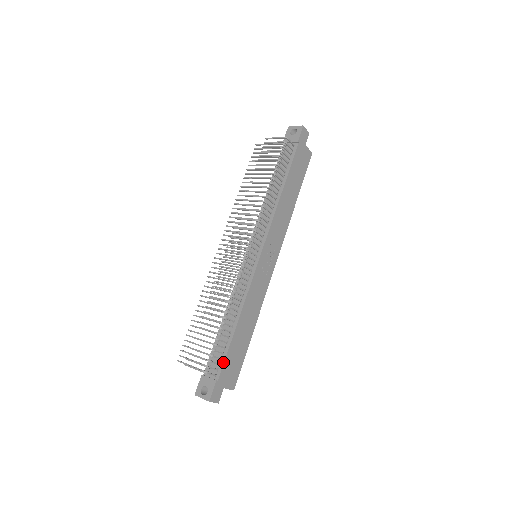
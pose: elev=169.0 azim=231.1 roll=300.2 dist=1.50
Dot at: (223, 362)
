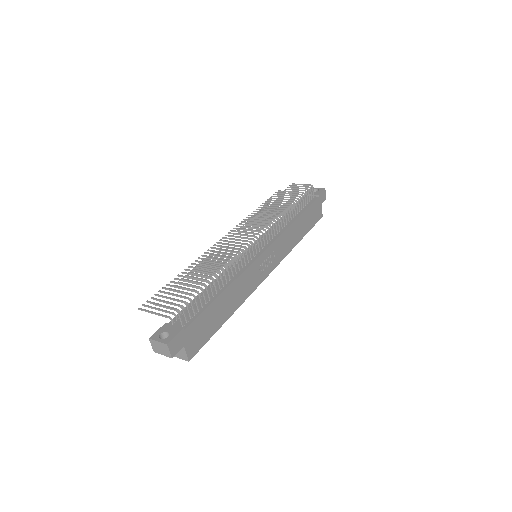
Dot at: (197, 316)
